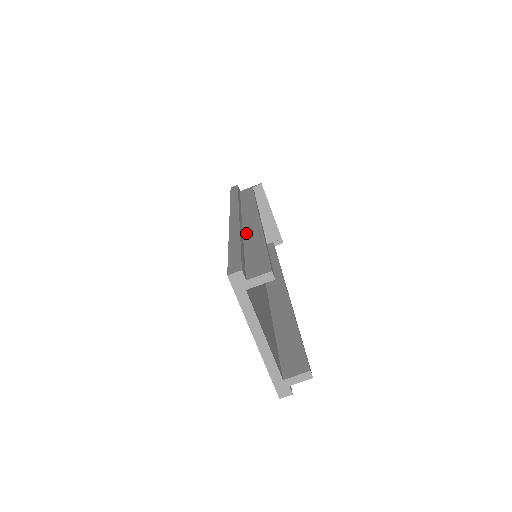
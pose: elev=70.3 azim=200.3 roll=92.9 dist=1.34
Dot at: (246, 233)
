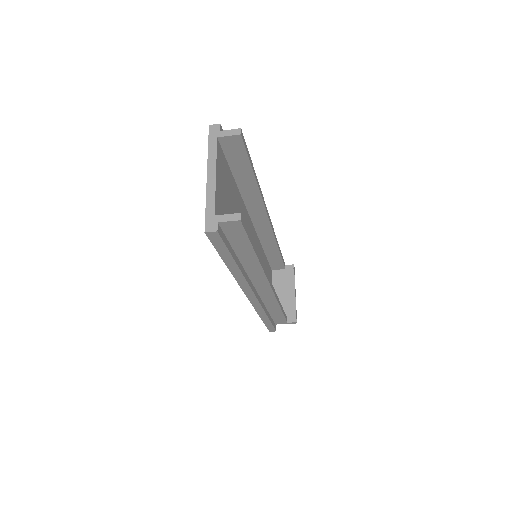
Dot at: occluded
